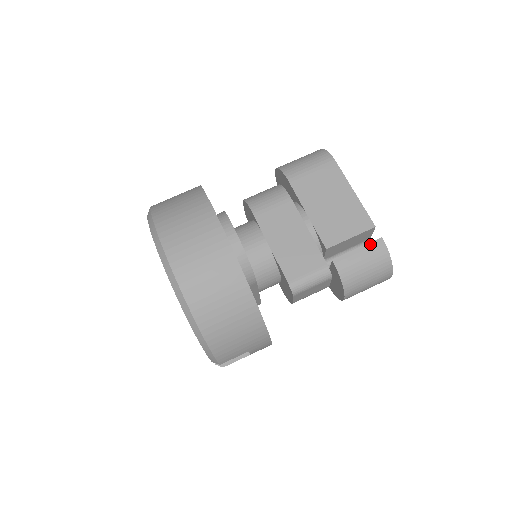
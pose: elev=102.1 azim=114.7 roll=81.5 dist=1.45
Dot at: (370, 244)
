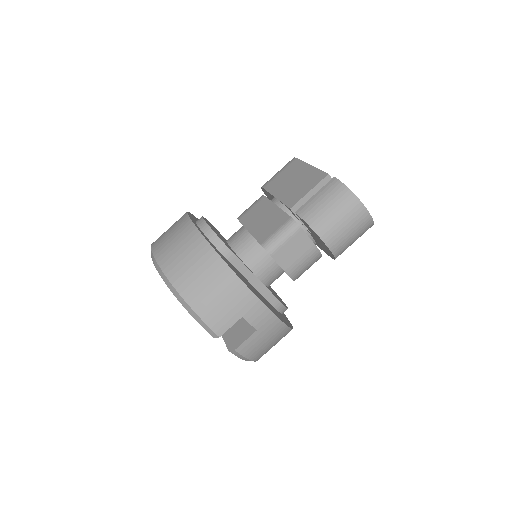
Dot at: (325, 186)
